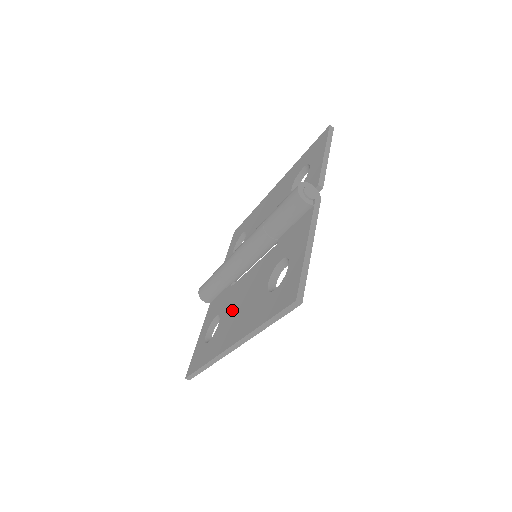
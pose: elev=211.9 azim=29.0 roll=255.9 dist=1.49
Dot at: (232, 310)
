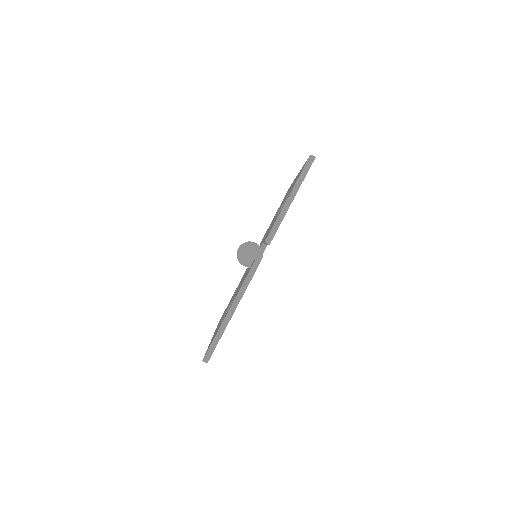
Dot at: occluded
